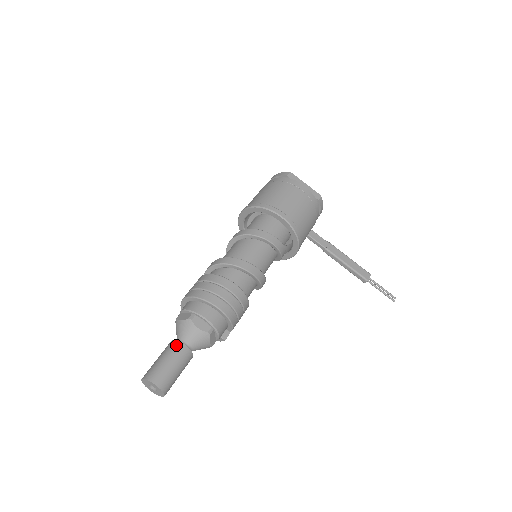
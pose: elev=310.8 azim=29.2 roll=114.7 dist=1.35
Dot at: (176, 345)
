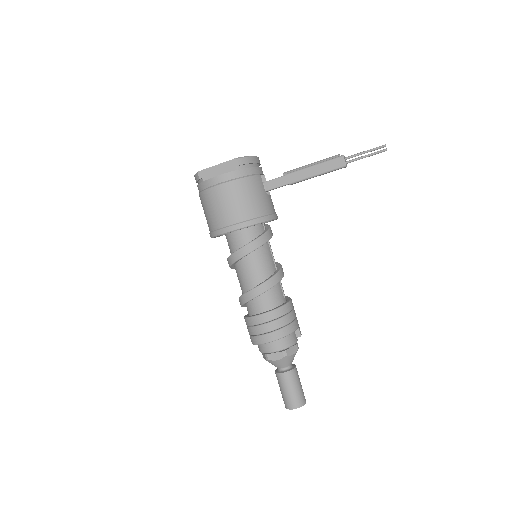
Dot at: (279, 377)
